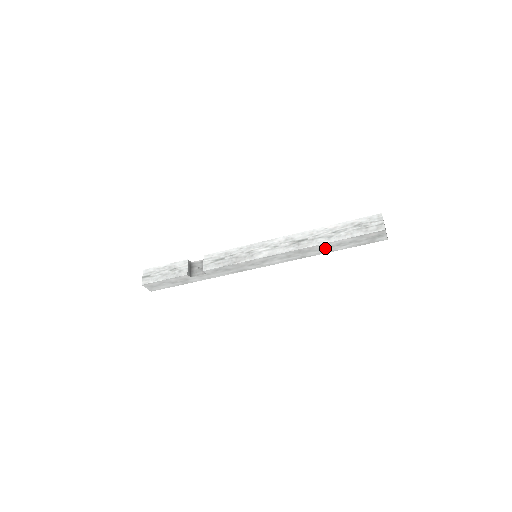
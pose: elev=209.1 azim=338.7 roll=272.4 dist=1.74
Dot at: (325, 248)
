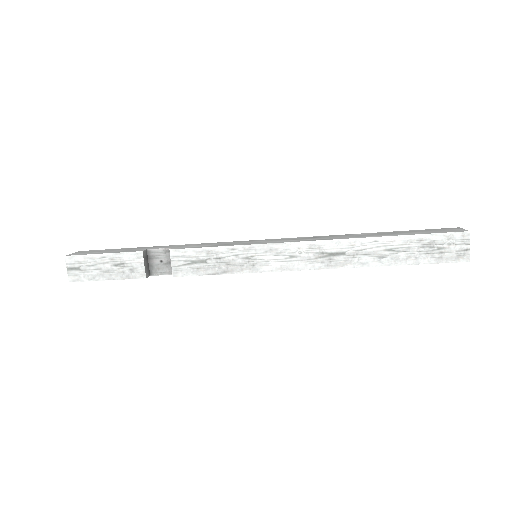
Dot at: occluded
